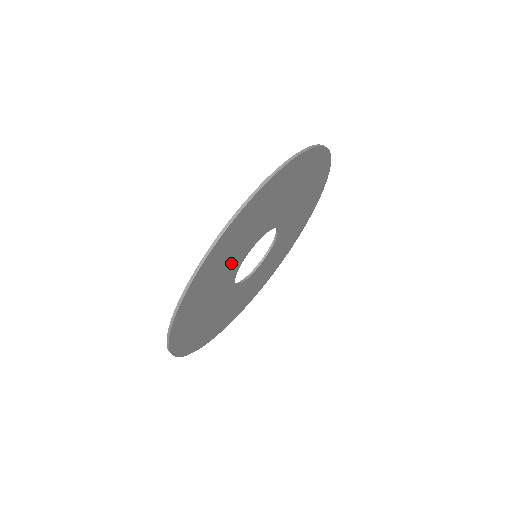
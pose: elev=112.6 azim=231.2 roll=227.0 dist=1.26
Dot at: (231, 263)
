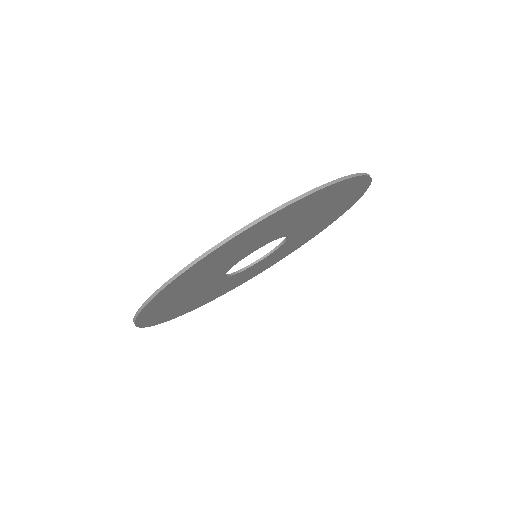
Dot at: (243, 251)
